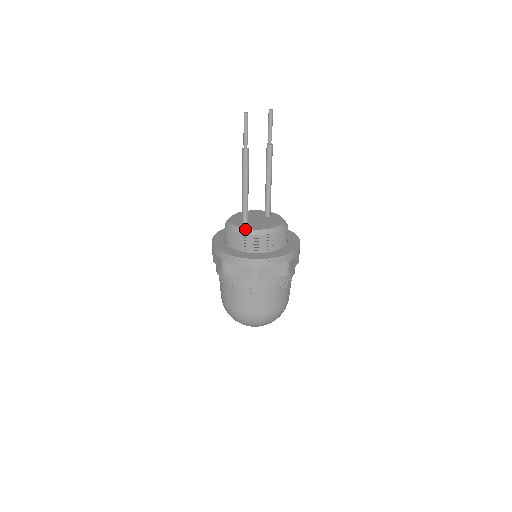
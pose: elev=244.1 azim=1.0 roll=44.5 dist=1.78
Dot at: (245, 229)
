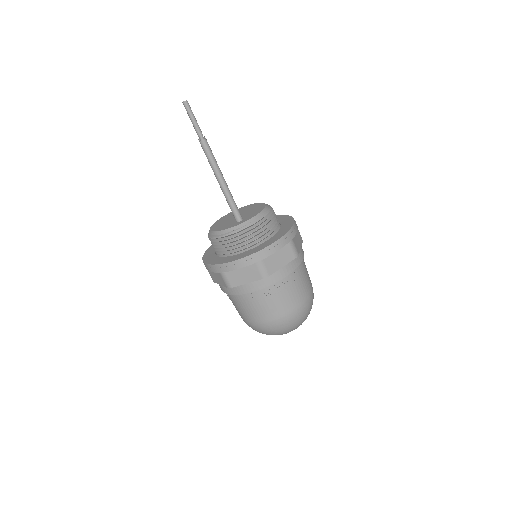
Dot at: (252, 218)
